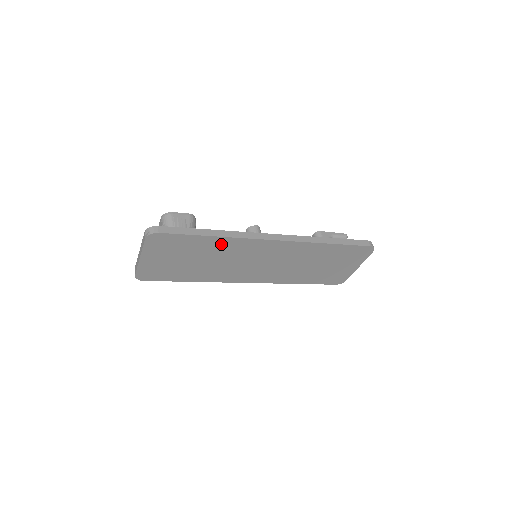
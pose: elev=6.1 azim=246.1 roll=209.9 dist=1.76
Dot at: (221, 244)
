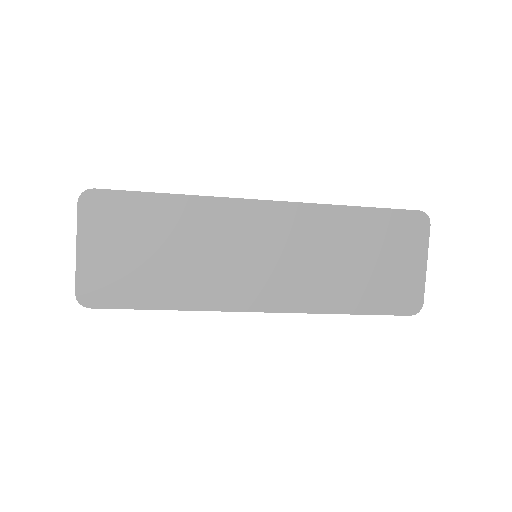
Dot at: (189, 212)
